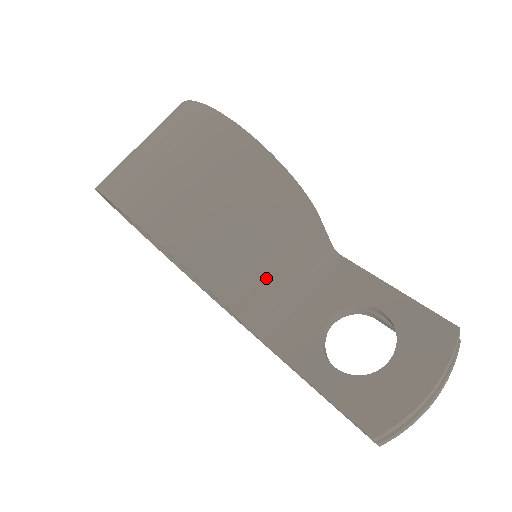
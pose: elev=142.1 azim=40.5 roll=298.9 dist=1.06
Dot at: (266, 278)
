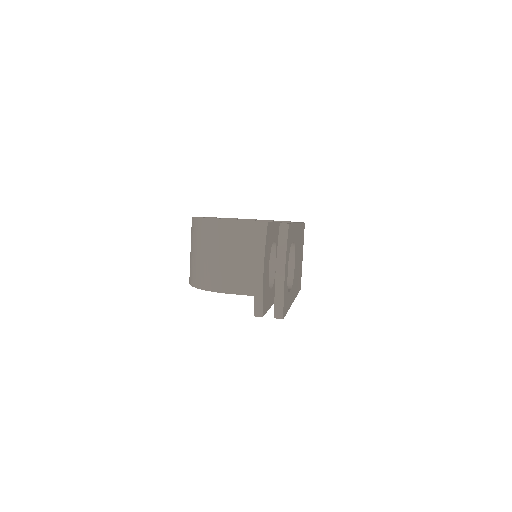
Dot at: (234, 267)
